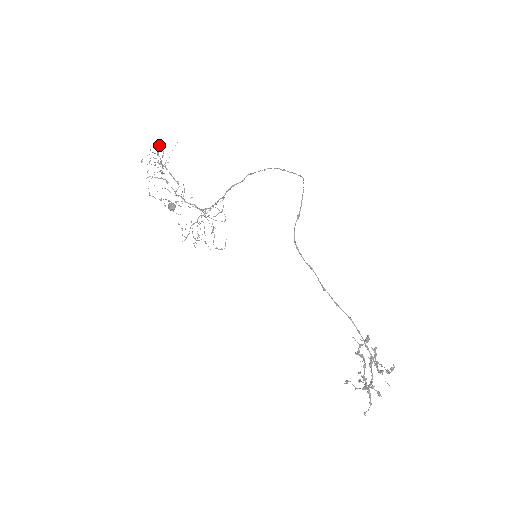
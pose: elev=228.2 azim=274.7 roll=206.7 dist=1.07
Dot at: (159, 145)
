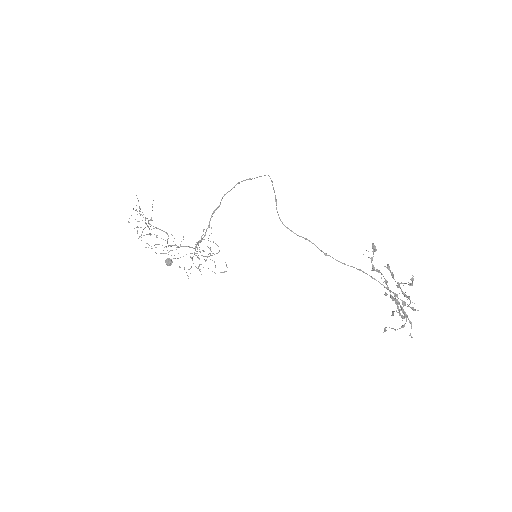
Dot at: occluded
